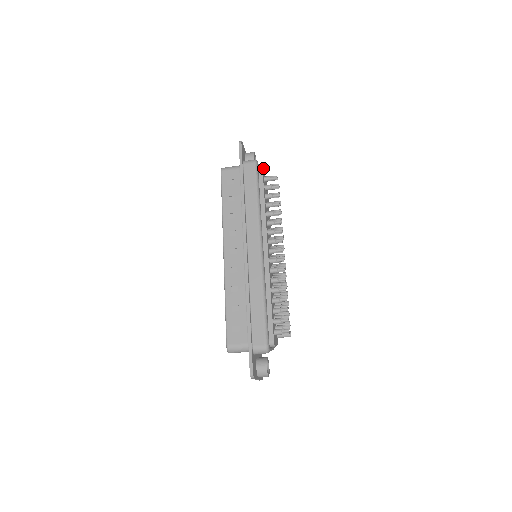
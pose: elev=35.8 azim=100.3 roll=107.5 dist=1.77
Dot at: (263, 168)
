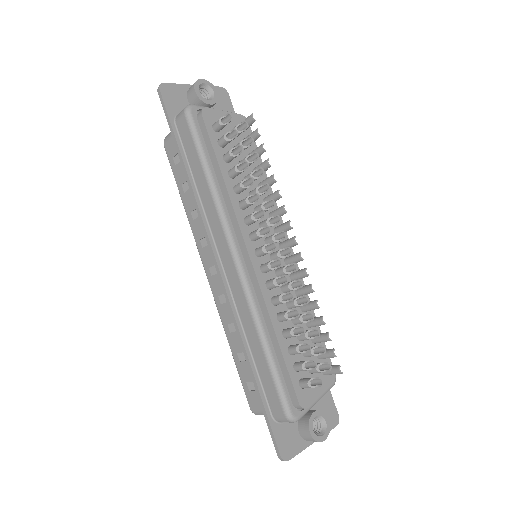
Dot at: (209, 108)
